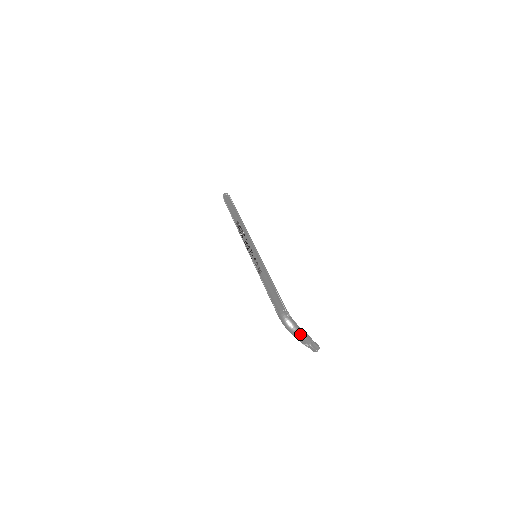
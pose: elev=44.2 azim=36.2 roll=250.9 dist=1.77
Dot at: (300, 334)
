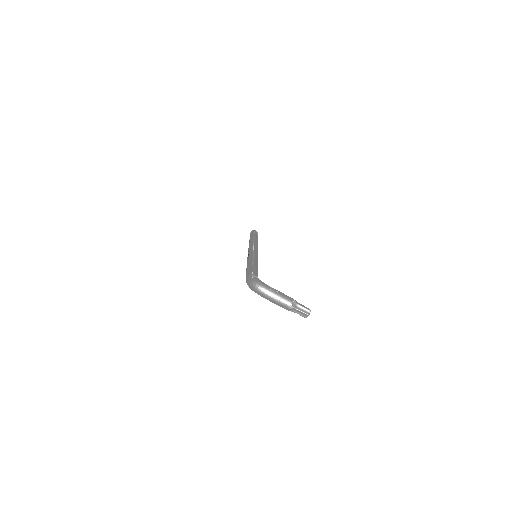
Dot at: (270, 293)
